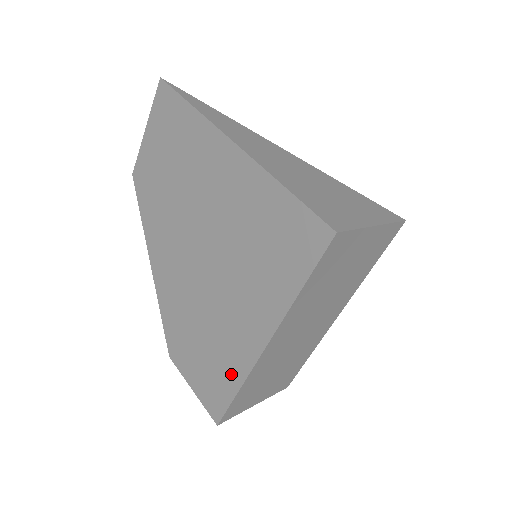
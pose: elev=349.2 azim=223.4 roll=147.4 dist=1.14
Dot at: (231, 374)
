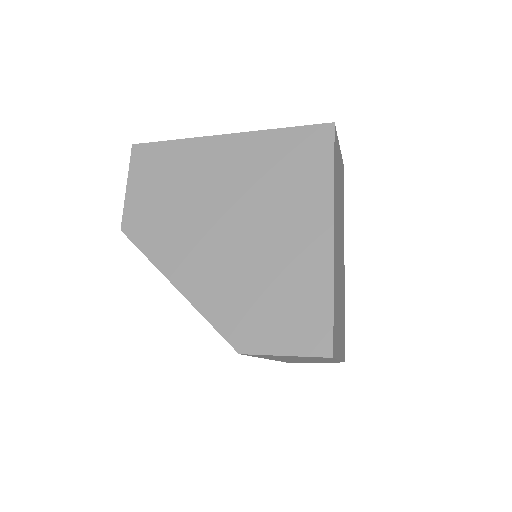
Dot at: (317, 290)
